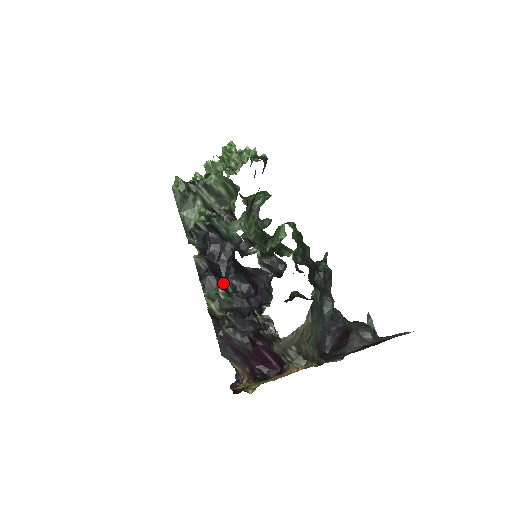
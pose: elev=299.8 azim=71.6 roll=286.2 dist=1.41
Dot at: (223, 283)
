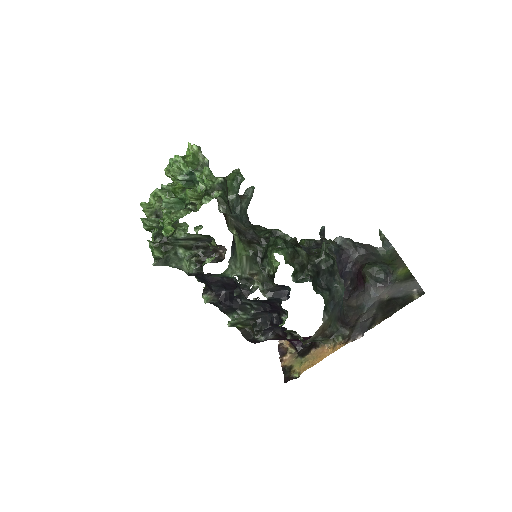
Dot at: (239, 305)
